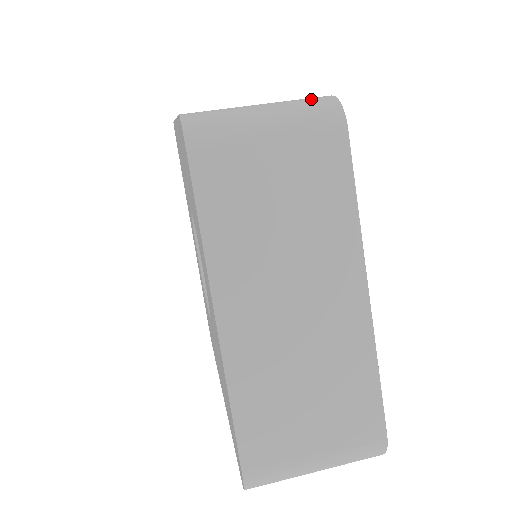
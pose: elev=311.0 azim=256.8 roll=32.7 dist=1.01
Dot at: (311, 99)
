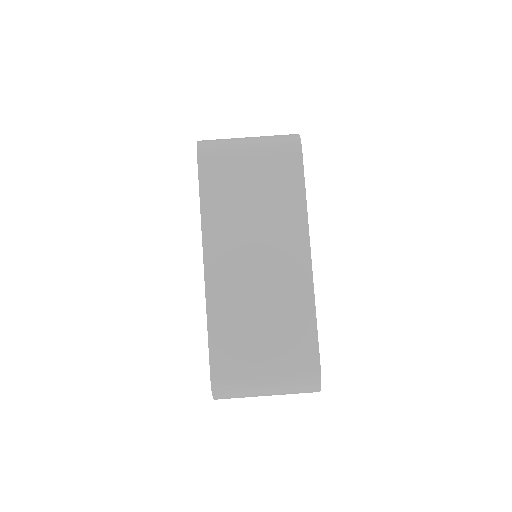
Dot at: (282, 135)
